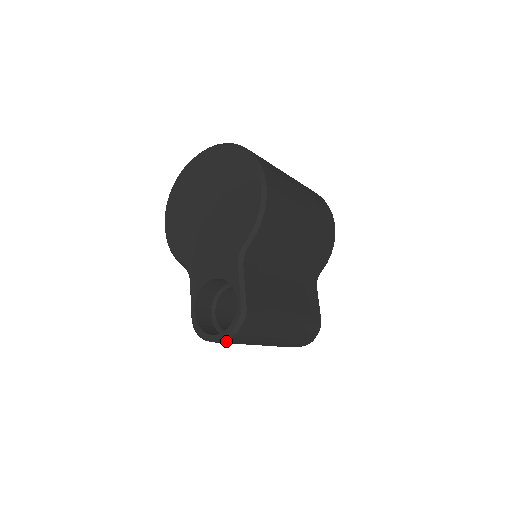
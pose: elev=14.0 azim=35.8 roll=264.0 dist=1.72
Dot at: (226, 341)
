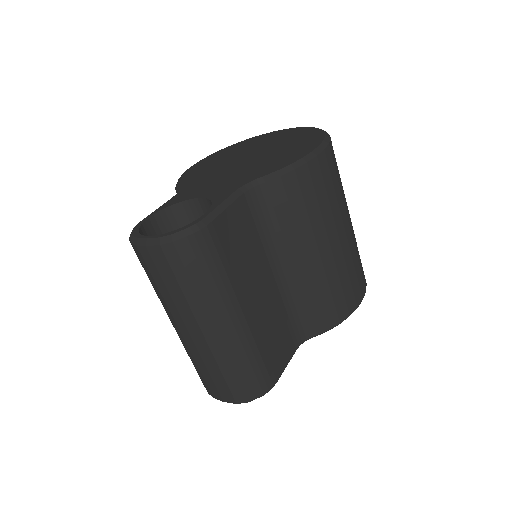
Dot at: (153, 253)
